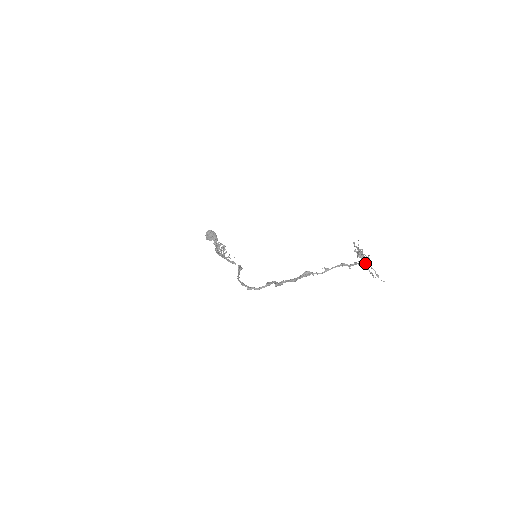
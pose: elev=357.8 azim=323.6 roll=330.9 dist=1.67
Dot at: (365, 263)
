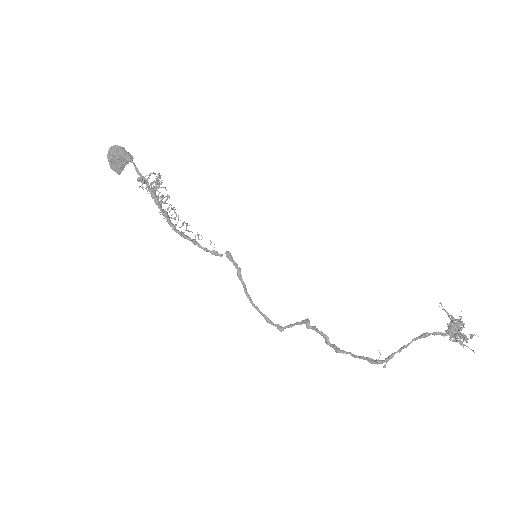
Dot at: (460, 338)
